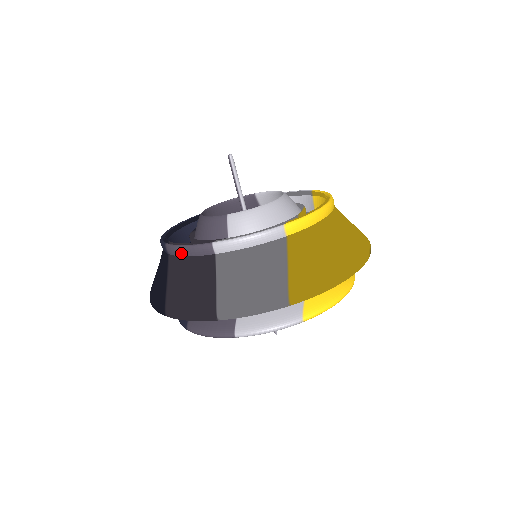
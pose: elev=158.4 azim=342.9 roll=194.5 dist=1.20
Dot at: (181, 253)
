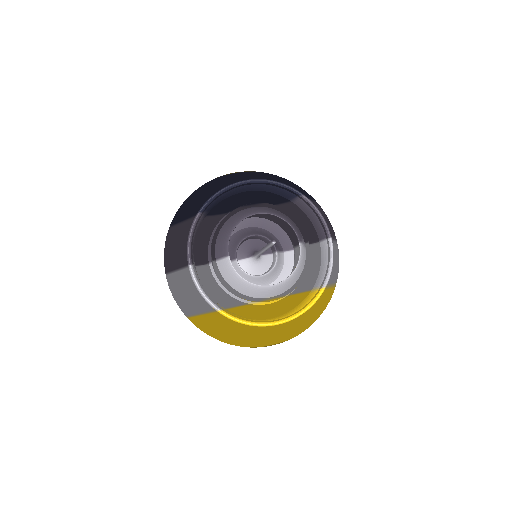
Dot at: (189, 235)
